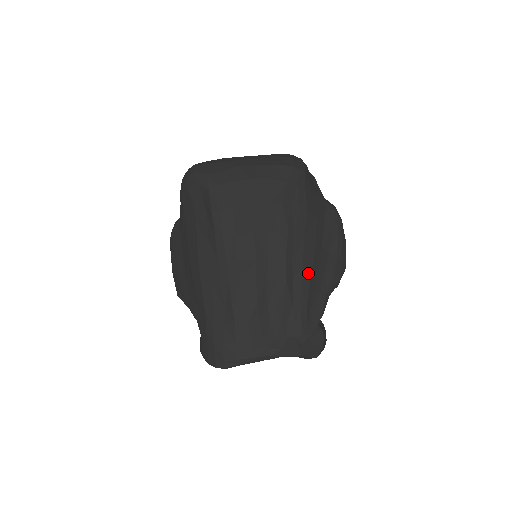
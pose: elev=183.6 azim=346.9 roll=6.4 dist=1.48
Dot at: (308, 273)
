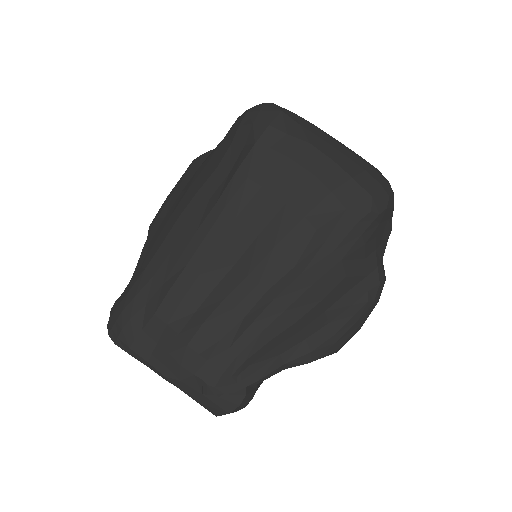
Dot at: (279, 328)
